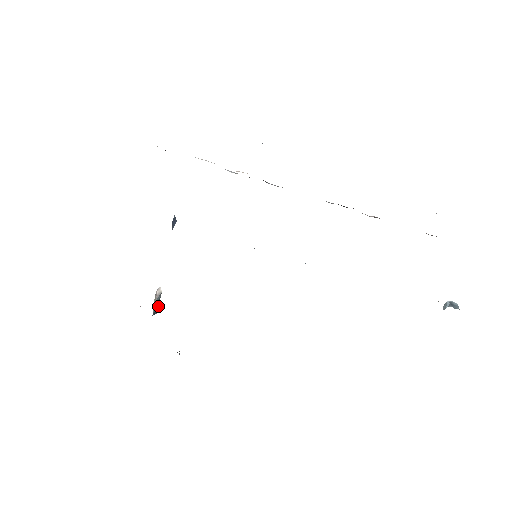
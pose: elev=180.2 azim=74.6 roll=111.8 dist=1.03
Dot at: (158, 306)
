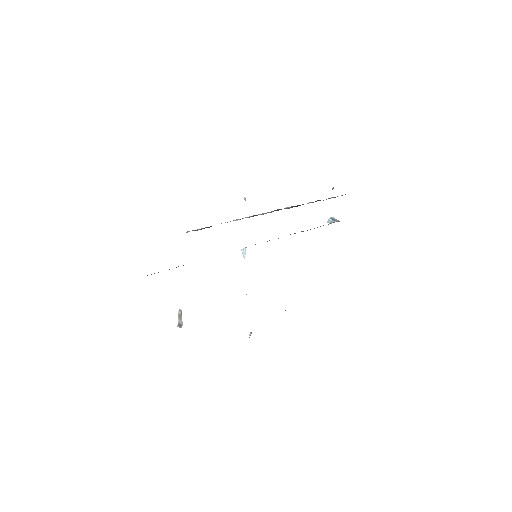
Dot at: (181, 320)
